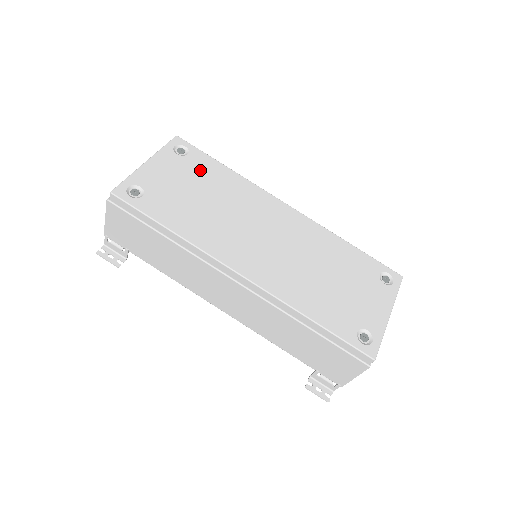
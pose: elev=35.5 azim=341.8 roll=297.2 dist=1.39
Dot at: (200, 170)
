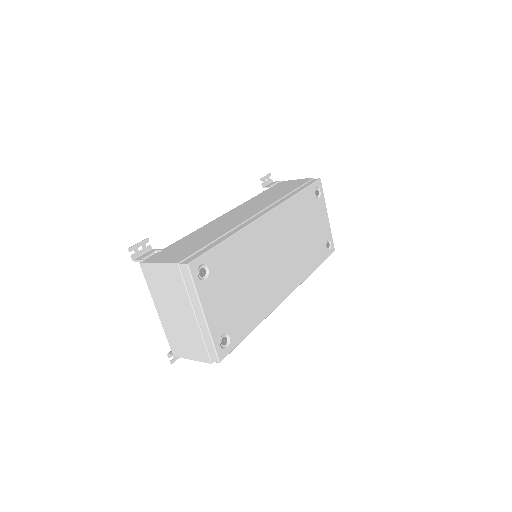
Dot at: (224, 268)
